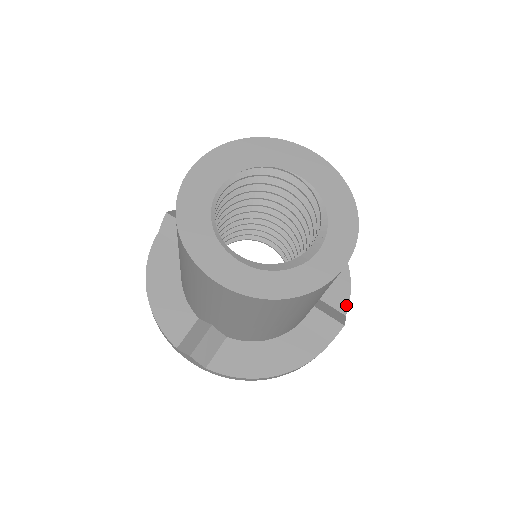
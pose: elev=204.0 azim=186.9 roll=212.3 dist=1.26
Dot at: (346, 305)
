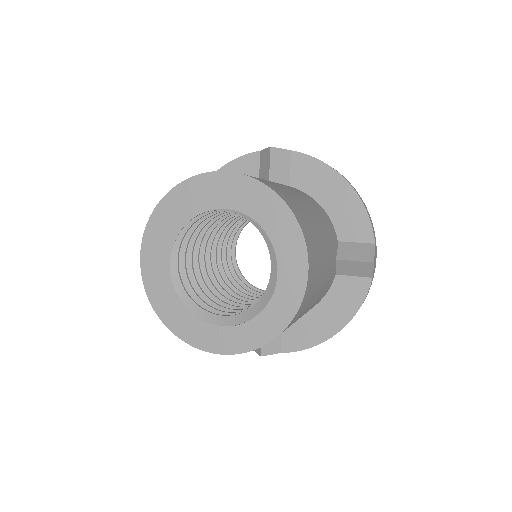
Dot at: (370, 233)
